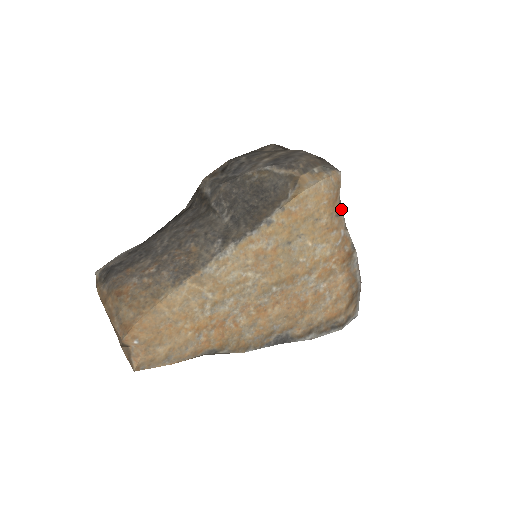
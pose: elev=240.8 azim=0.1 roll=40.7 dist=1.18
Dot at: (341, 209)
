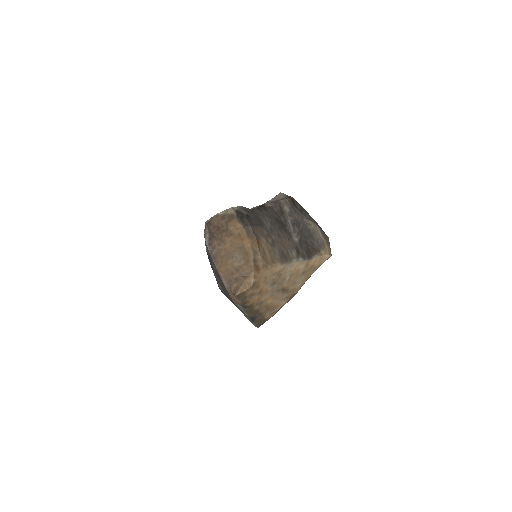
Dot at: occluded
